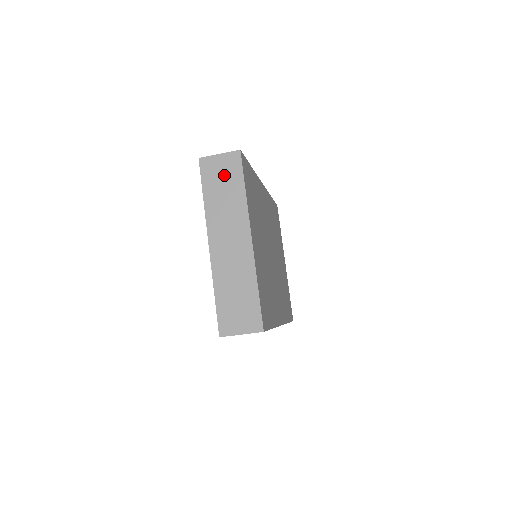
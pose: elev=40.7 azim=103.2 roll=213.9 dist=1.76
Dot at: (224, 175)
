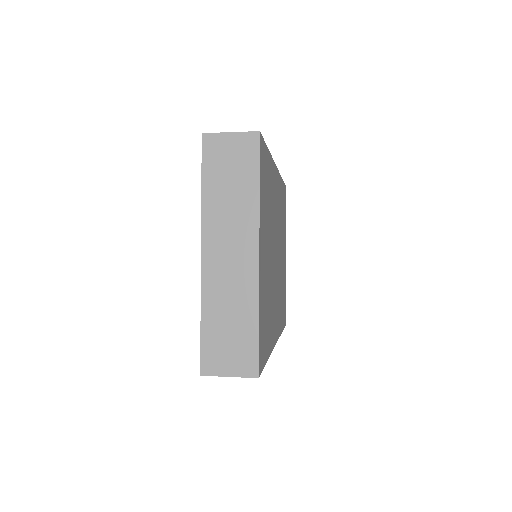
Dot at: (233, 163)
